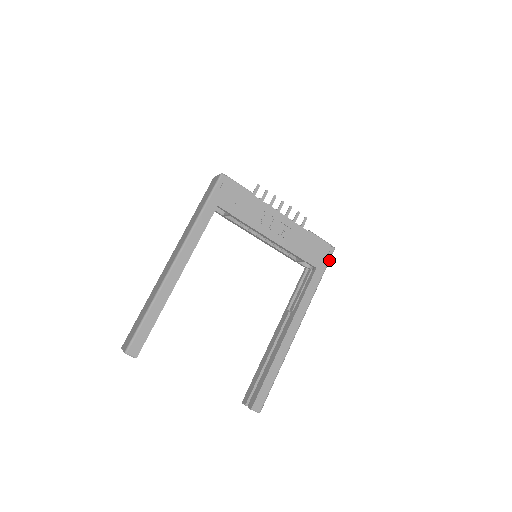
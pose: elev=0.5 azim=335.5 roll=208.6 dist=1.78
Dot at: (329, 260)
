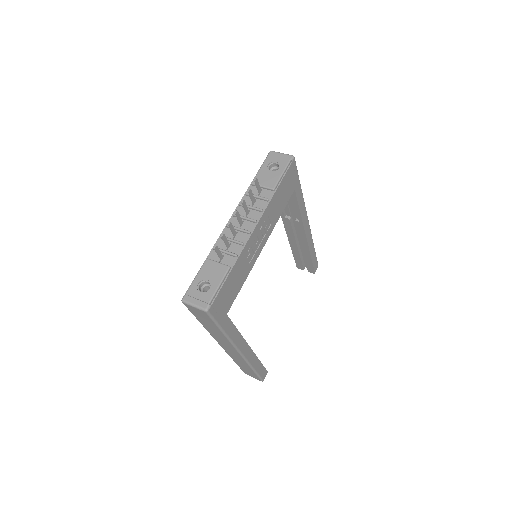
Dot at: (296, 169)
